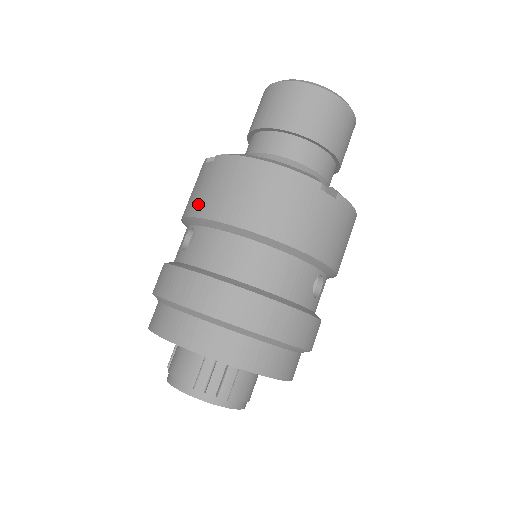
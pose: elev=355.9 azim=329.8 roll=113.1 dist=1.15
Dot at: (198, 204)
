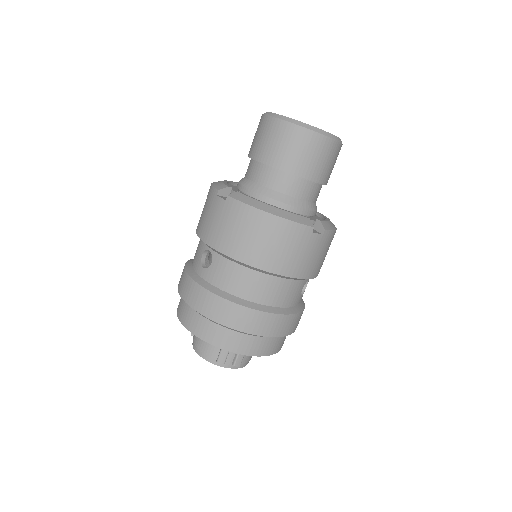
Dot at: (215, 237)
